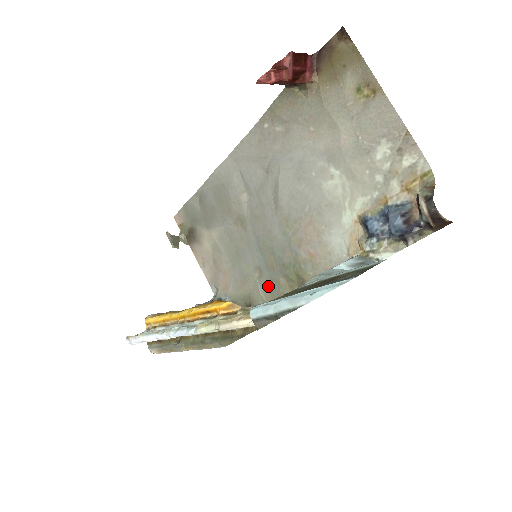
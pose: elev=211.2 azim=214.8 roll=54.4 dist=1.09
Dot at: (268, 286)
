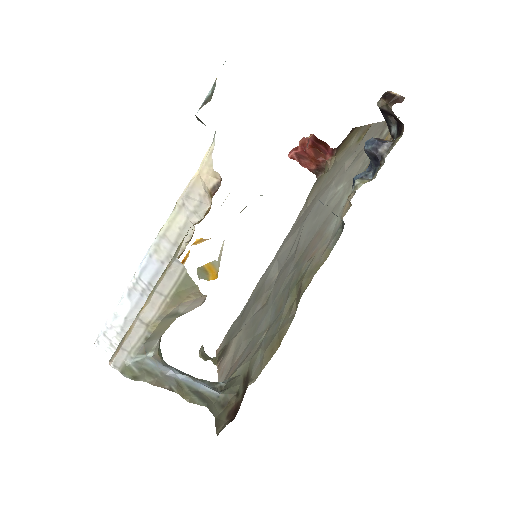
Dot at: (271, 333)
